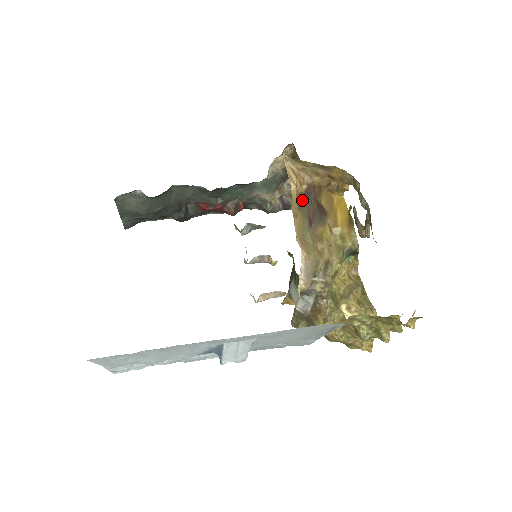
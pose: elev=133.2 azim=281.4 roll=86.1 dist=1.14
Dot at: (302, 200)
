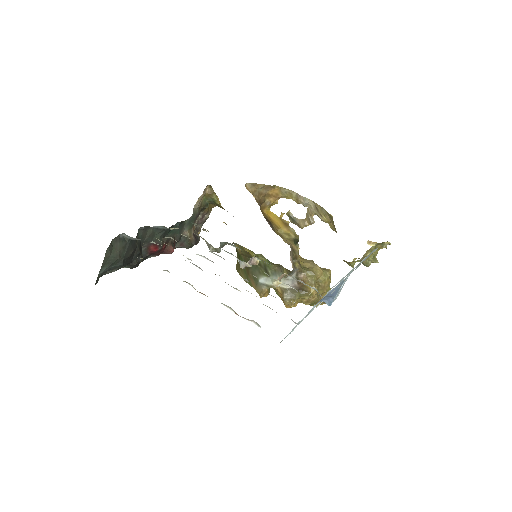
Dot at: occluded
